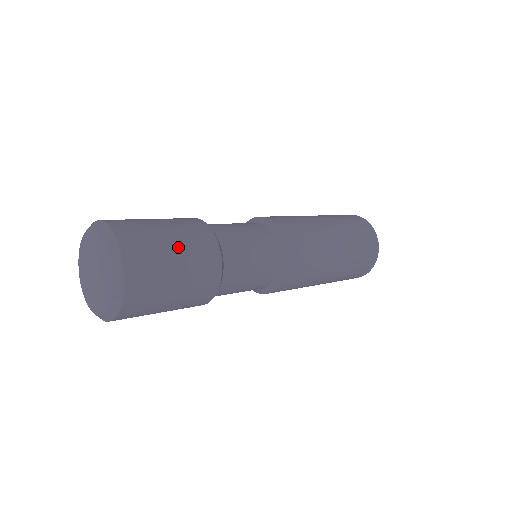
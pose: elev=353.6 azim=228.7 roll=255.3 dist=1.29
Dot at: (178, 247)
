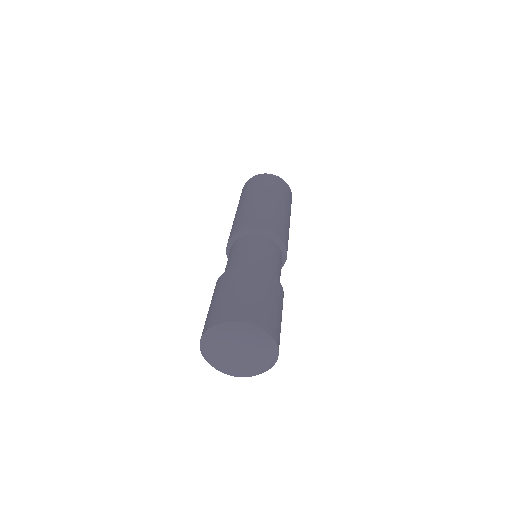
Dot at: (280, 311)
